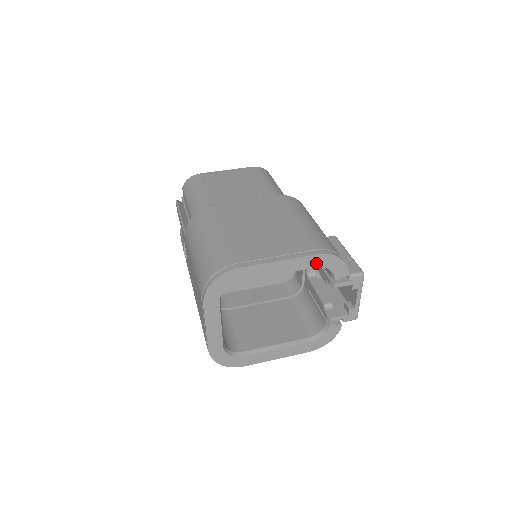
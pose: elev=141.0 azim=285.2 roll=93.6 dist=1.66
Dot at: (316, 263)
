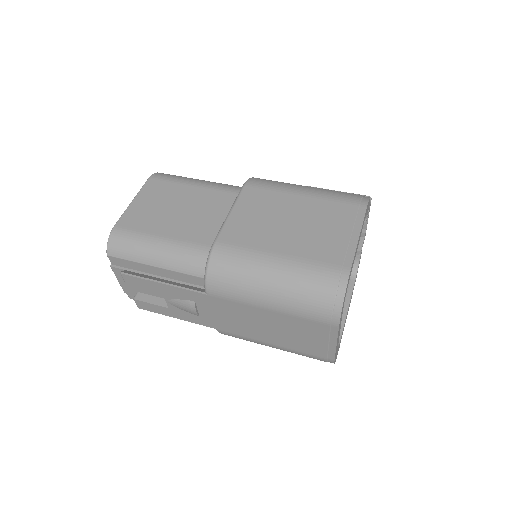
Dot at: (365, 215)
